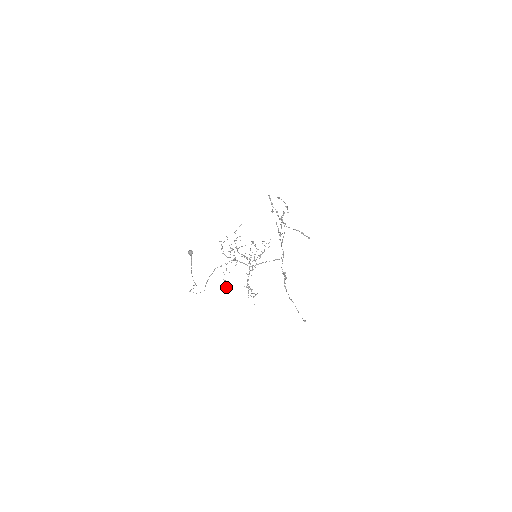
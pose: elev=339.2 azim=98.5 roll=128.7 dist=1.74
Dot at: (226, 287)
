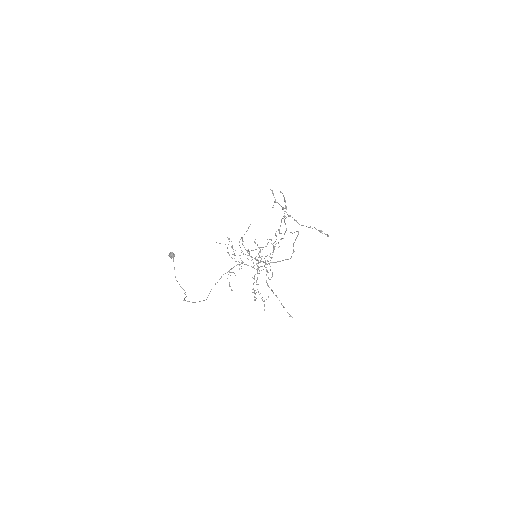
Dot at: occluded
